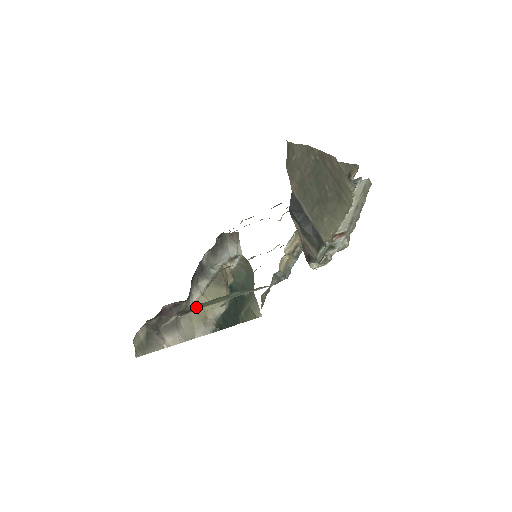
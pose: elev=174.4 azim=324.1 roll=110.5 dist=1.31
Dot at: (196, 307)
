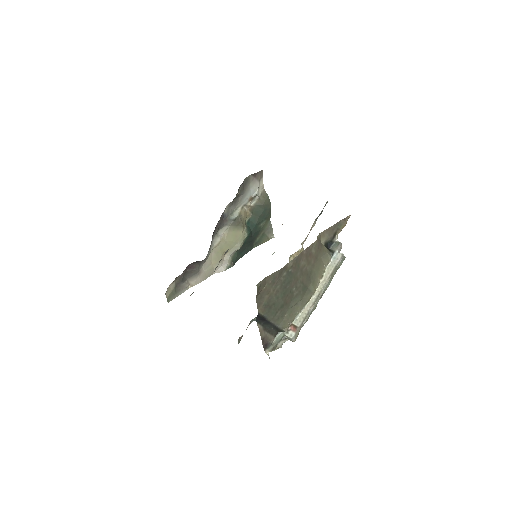
Dot at: occluded
